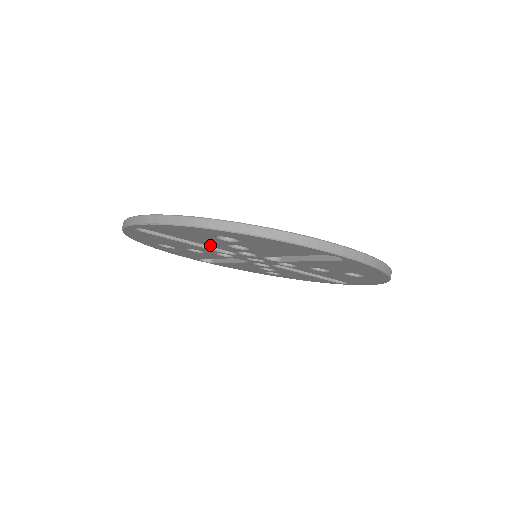
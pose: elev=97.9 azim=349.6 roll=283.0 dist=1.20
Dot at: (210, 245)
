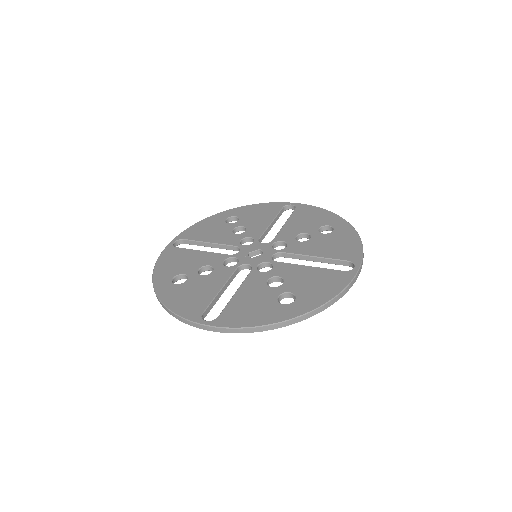
Dot at: occluded
